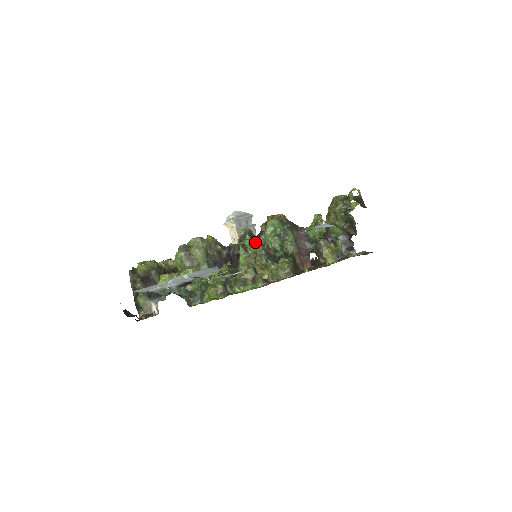
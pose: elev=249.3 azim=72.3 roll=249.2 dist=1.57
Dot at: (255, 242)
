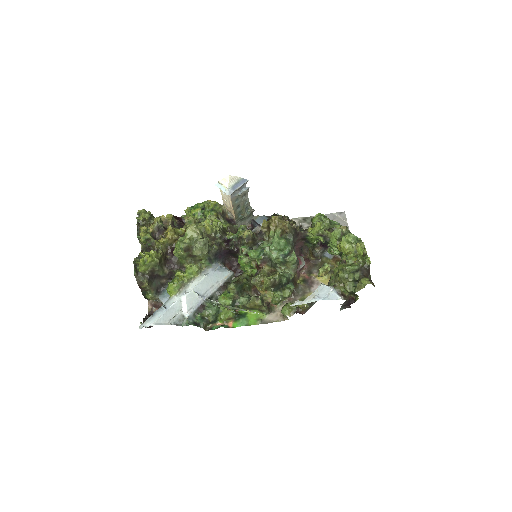
Dot at: (259, 255)
